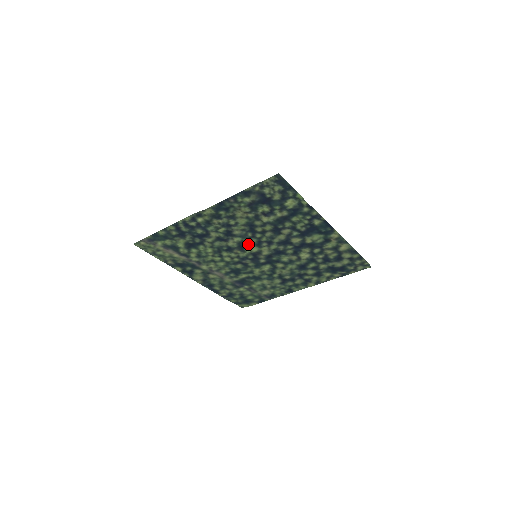
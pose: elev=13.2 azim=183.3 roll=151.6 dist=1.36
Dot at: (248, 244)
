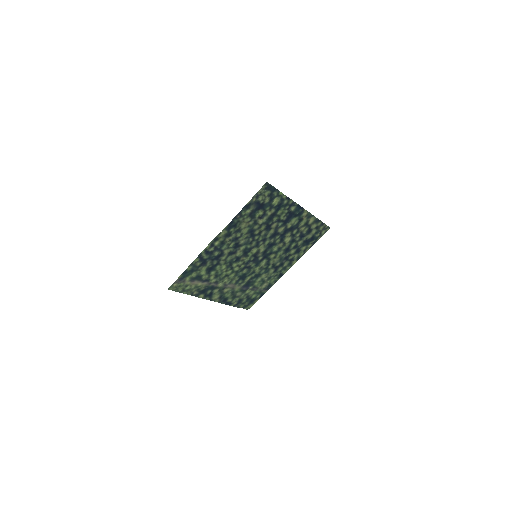
Dot at: (250, 248)
